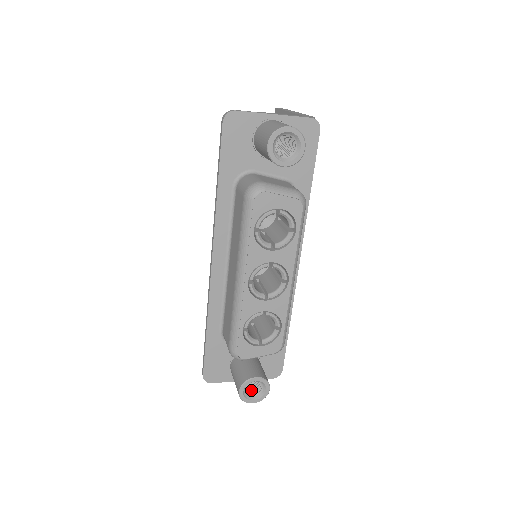
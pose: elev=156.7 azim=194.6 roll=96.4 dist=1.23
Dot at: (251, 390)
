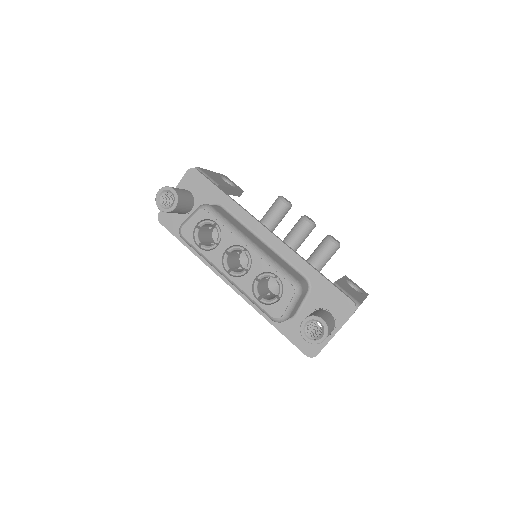
Dot at: occluded
